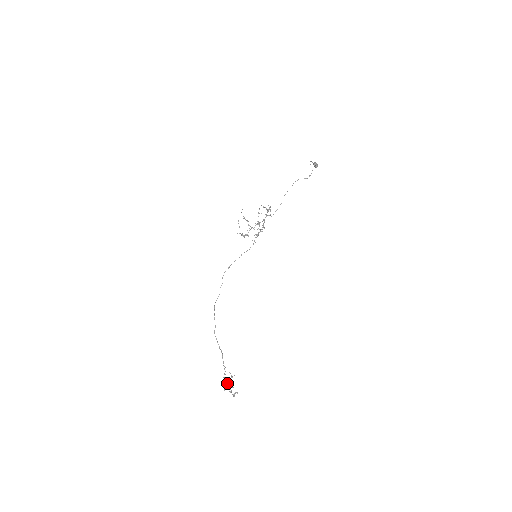
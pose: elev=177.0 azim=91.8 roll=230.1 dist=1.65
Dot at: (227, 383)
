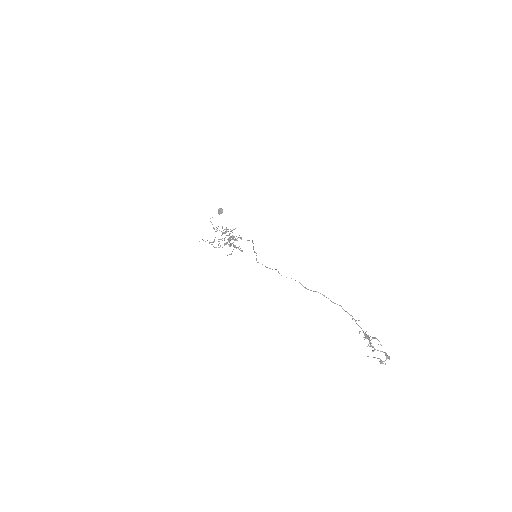
Dot at: (371, 346)
